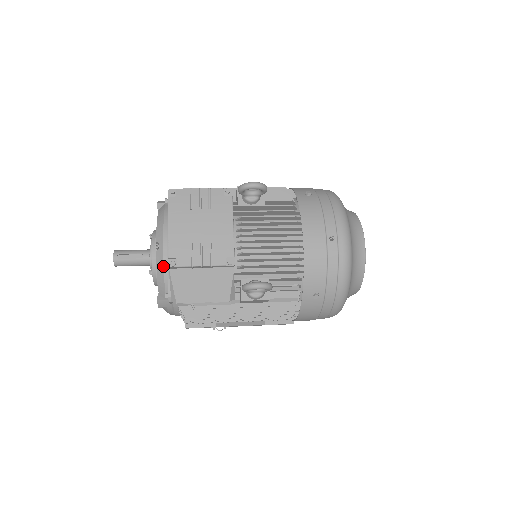
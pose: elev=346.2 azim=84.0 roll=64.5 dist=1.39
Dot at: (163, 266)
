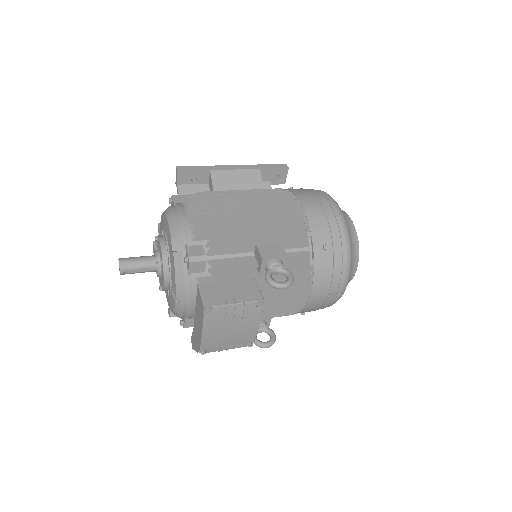
Dot at: (182, 314)
